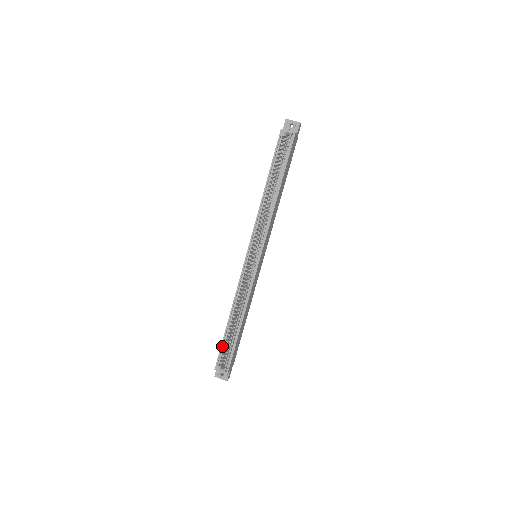
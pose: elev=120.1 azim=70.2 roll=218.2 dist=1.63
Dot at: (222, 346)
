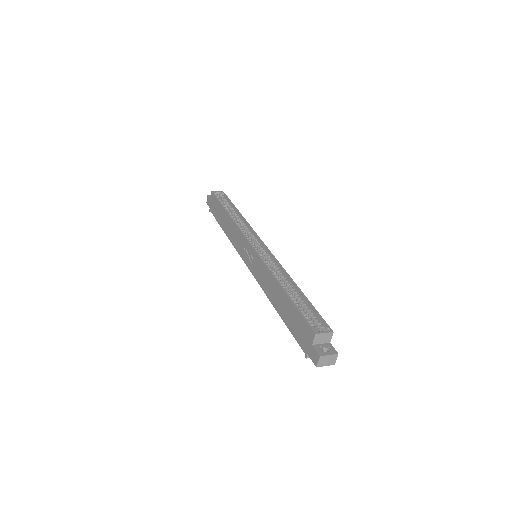
Dot at: (299, 311)
